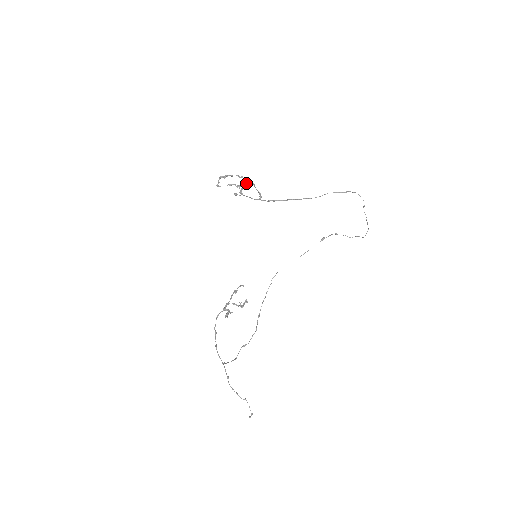
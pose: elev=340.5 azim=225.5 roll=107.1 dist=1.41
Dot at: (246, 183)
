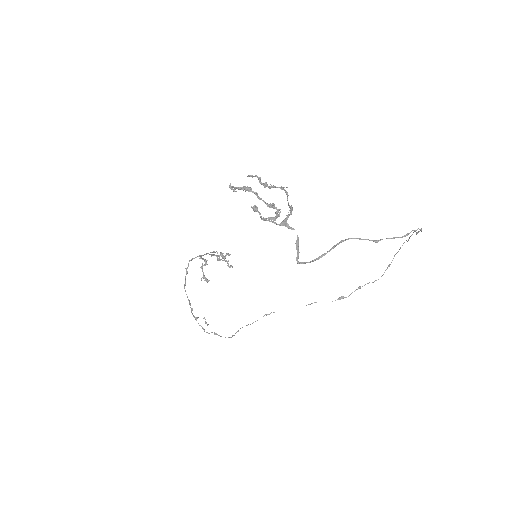
Dot at: (276, 213)
